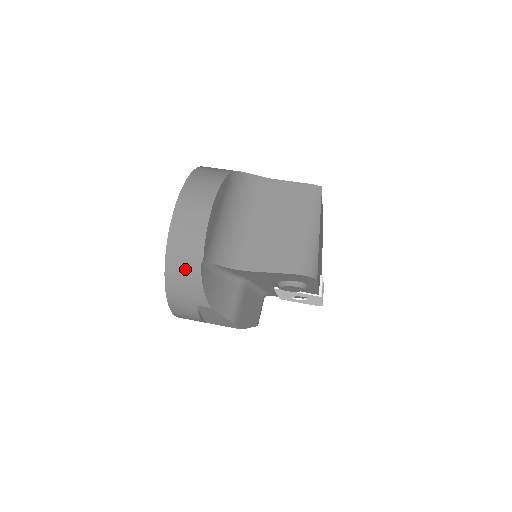
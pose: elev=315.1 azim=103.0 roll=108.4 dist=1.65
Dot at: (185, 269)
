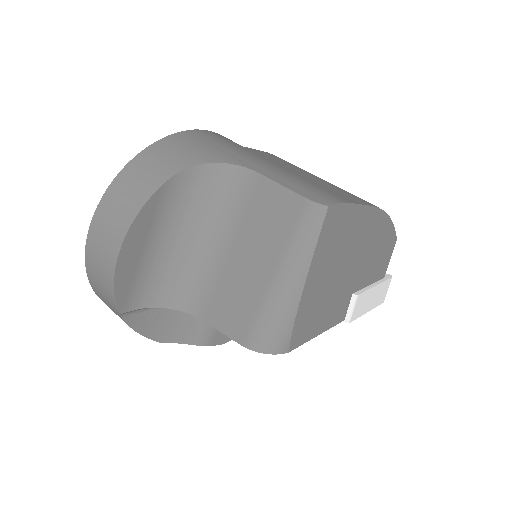
Dot at: (112, 310)
